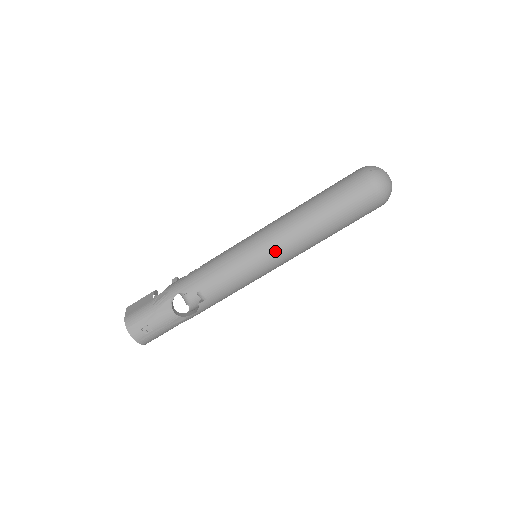
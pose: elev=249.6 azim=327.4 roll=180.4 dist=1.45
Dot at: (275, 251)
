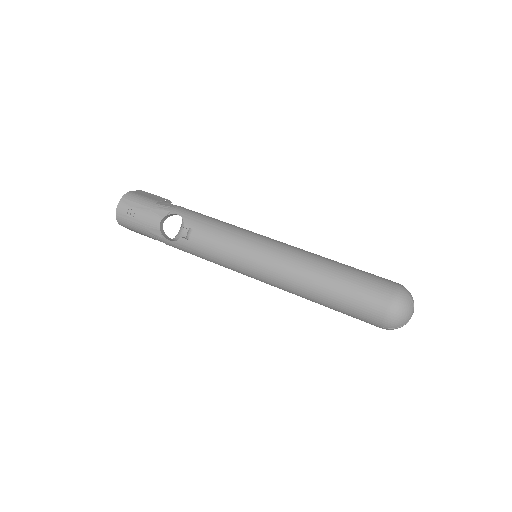
Dot at: (270, 263)
